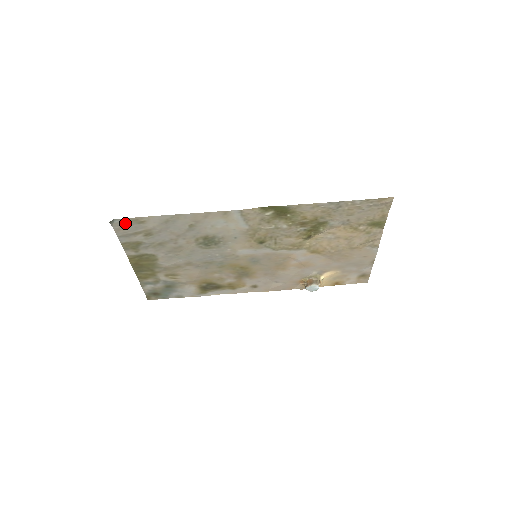
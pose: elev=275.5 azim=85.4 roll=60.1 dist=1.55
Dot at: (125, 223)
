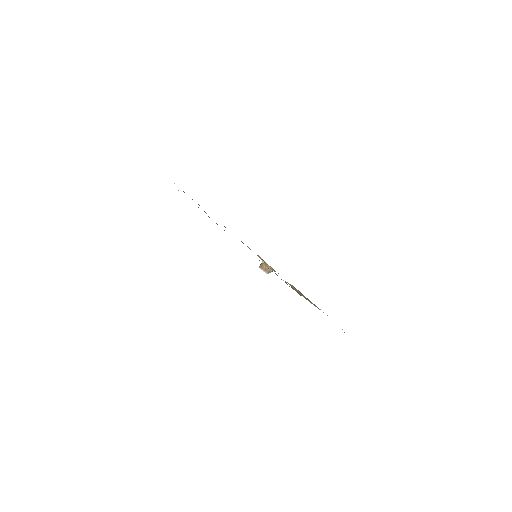
Dot at: occluded
